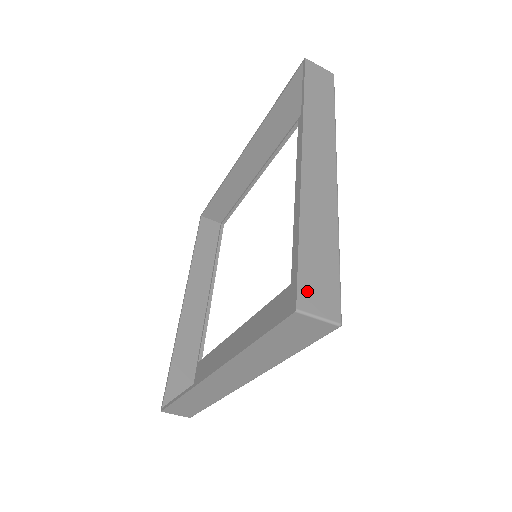
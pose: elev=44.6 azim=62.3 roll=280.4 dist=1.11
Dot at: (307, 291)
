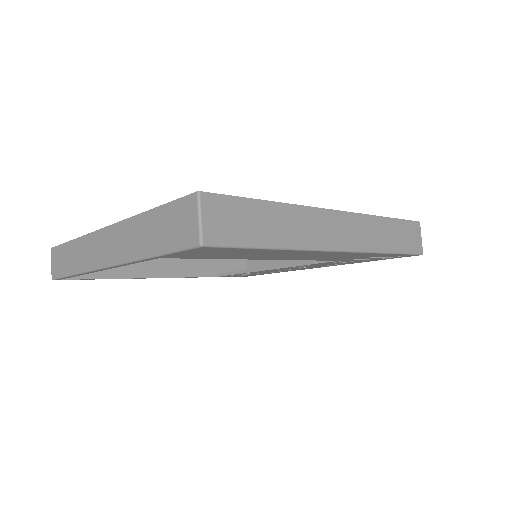
Dot at: occluded
